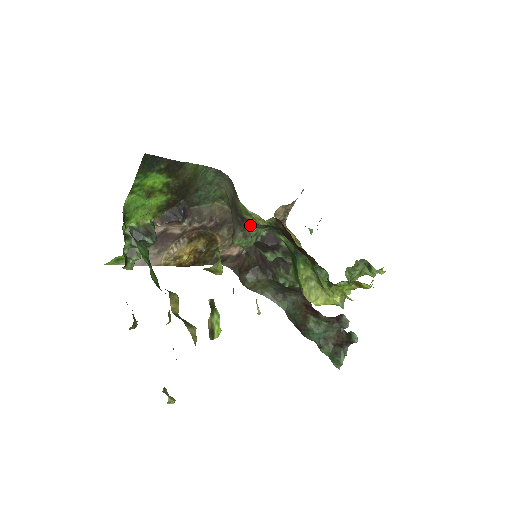
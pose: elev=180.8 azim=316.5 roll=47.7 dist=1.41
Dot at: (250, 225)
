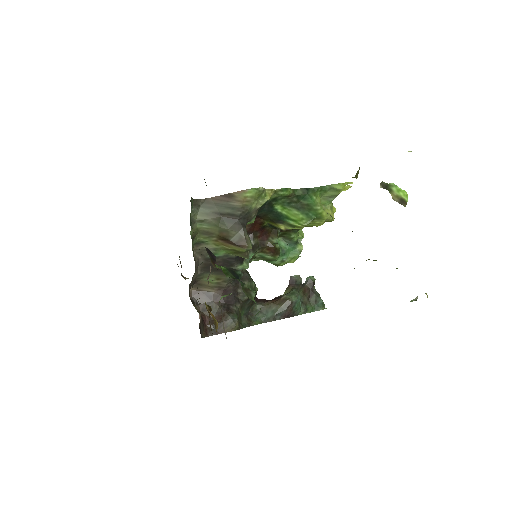
Dot at: (249, 221)
